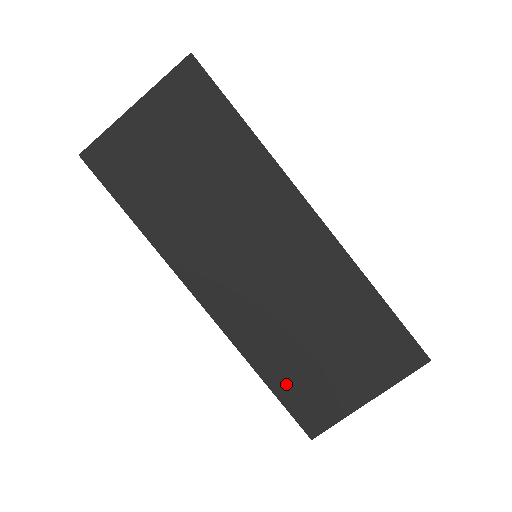
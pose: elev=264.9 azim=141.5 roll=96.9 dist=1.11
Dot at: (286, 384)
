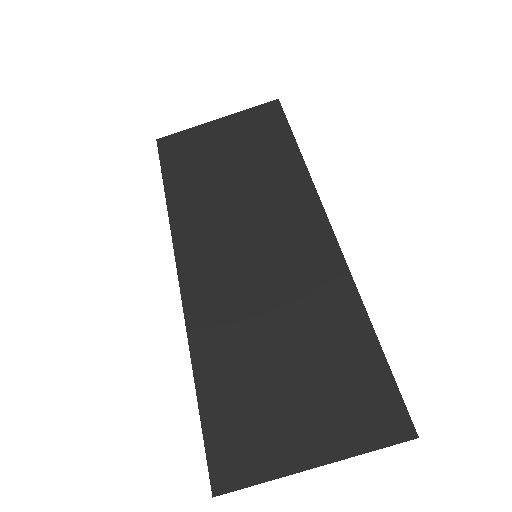
Dot at: (219, 399)
